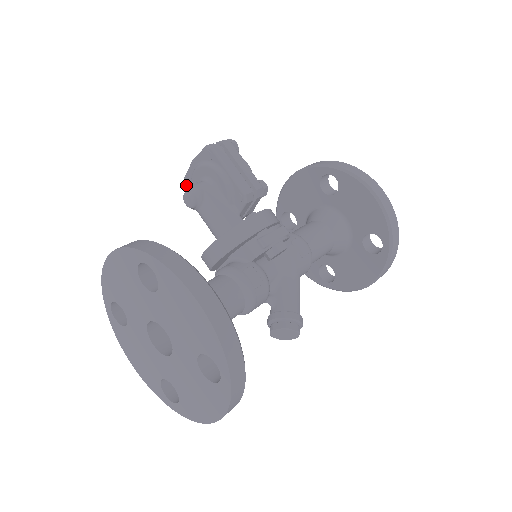
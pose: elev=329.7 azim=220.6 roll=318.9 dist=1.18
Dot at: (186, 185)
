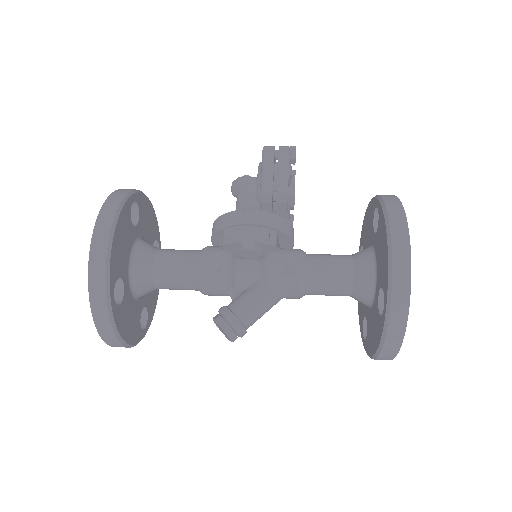
Dot at: occluded
